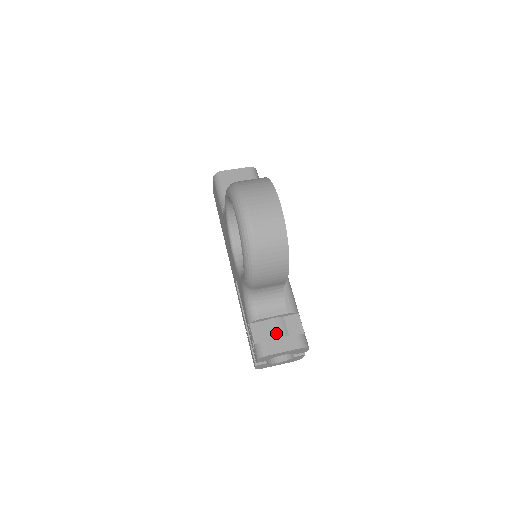
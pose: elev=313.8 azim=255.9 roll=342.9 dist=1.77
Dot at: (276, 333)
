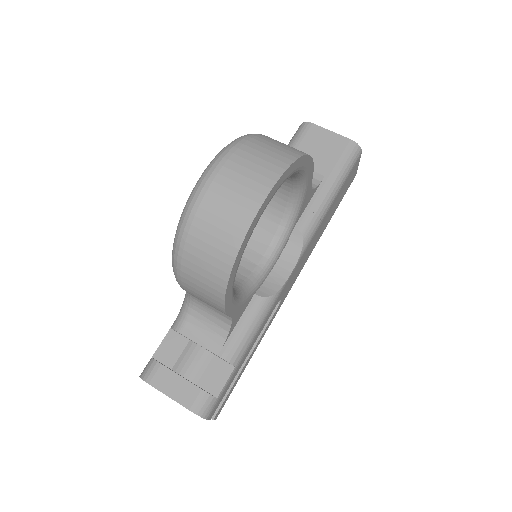
Dot at: (185, 366)
